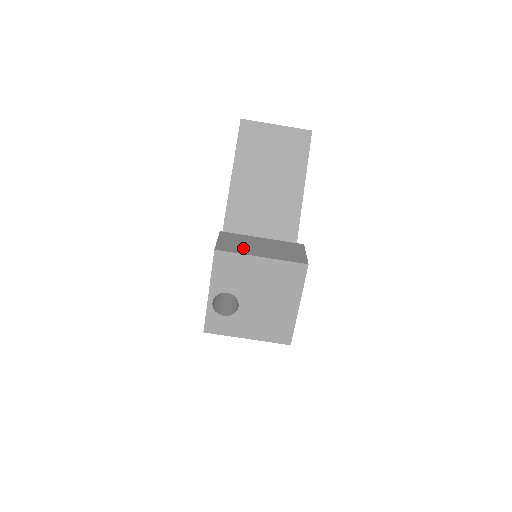
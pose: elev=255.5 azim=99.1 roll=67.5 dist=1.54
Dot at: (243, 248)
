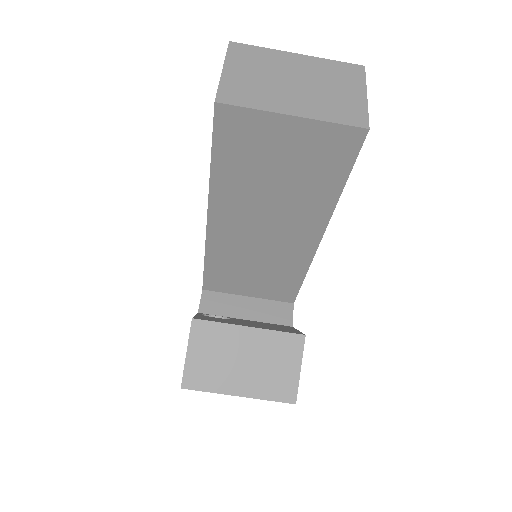
Dot at: (218, 374)
